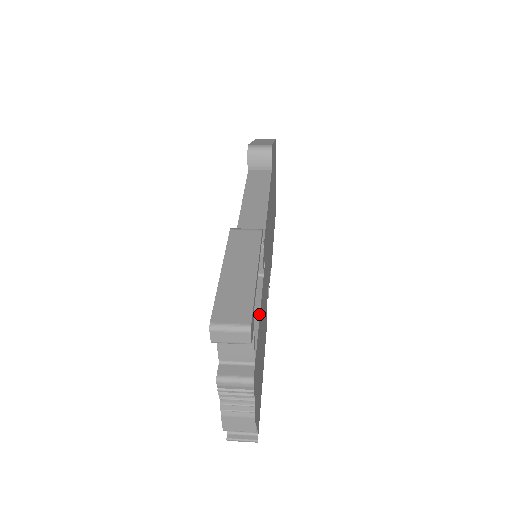
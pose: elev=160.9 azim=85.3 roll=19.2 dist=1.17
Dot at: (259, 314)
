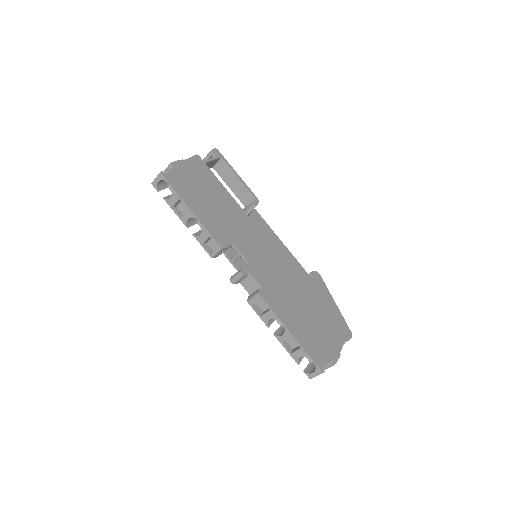
Dot at: occluded
